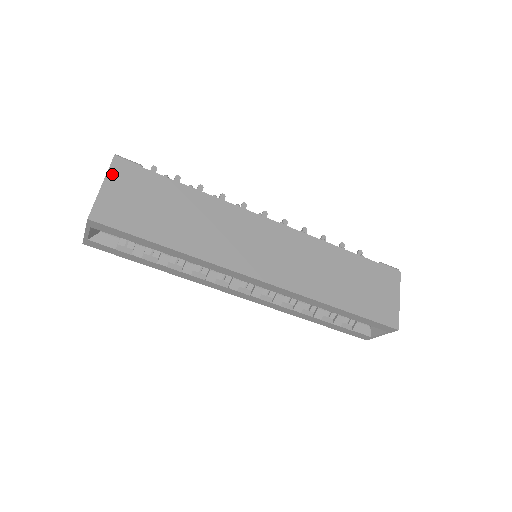
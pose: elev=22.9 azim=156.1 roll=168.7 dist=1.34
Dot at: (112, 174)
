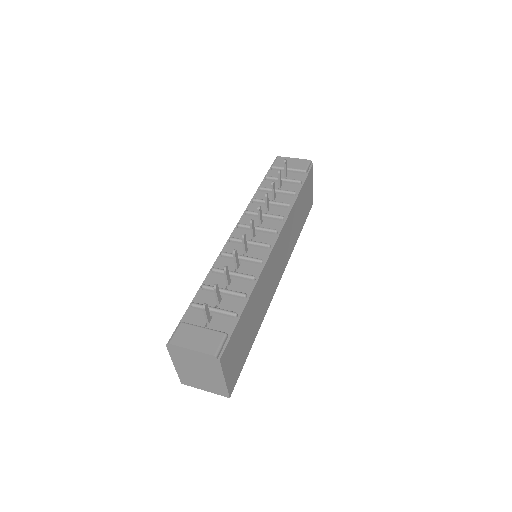
Dot at: (224, 368)
